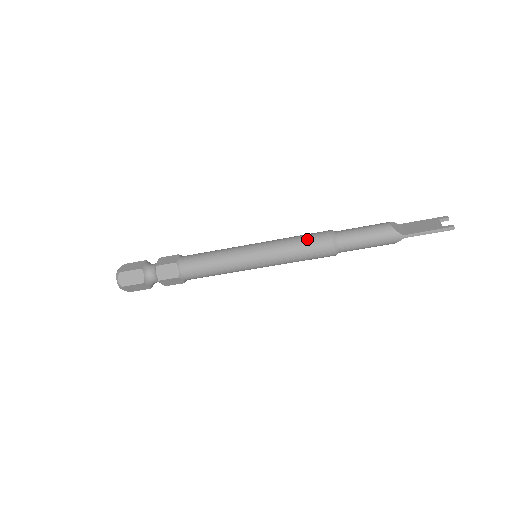
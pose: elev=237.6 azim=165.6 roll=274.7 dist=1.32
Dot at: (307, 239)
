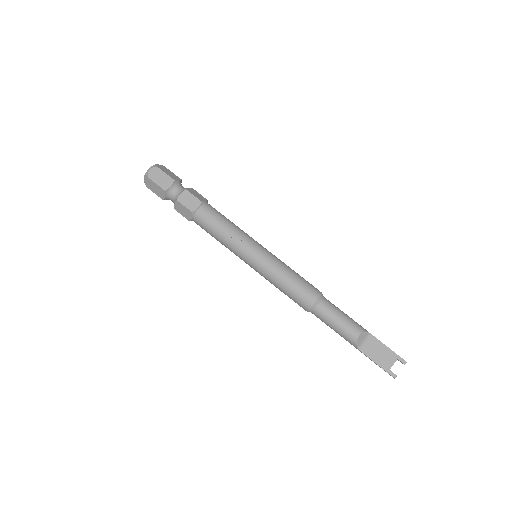
Dot at: (294, 290)
